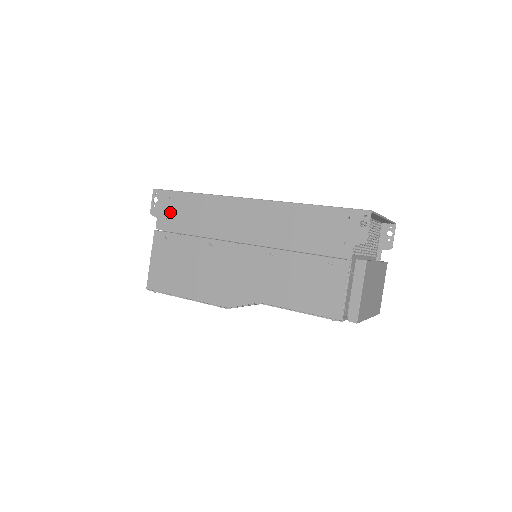
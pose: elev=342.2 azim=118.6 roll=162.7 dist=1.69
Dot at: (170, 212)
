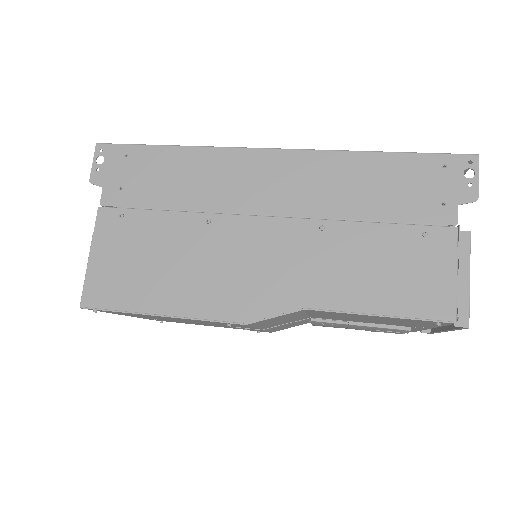
Dot at: (129, 177)
